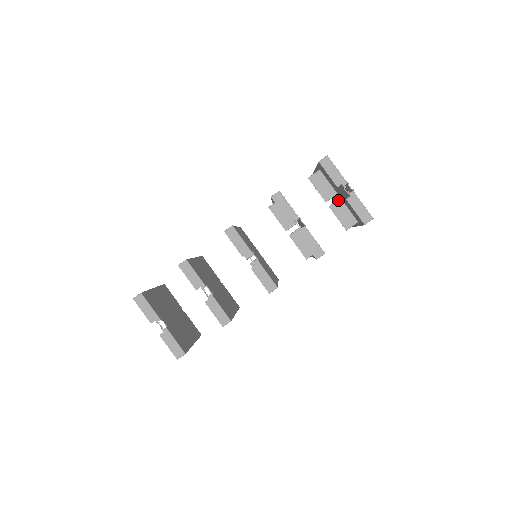
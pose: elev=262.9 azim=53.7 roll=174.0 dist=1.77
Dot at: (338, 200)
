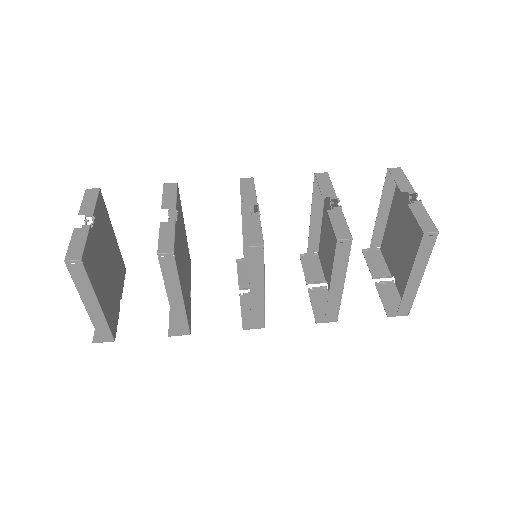
Dot at: (390, 283)
